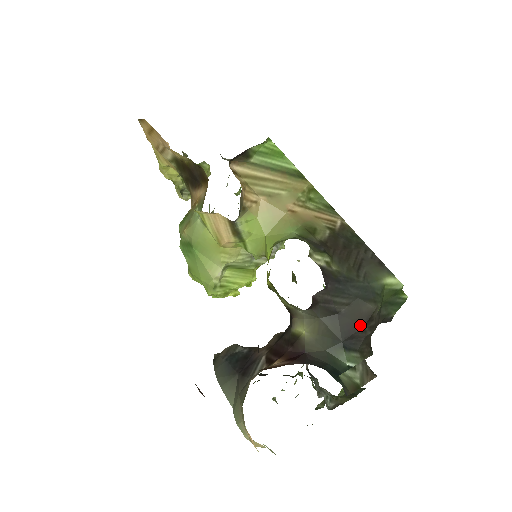
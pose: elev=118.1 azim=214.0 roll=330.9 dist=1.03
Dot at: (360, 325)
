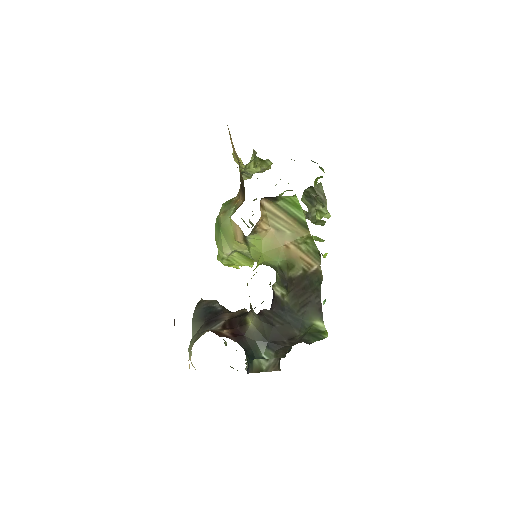
Dot at: (284, 339)
